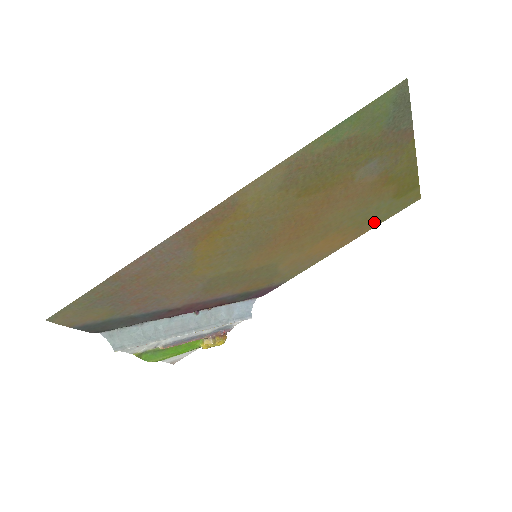
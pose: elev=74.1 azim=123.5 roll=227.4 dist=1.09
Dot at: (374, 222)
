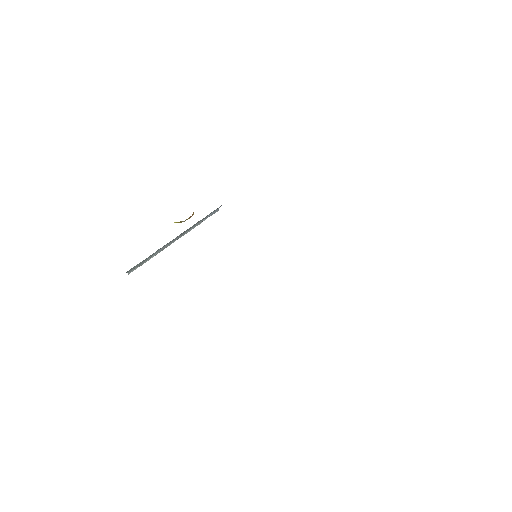
Dot at: occluded
